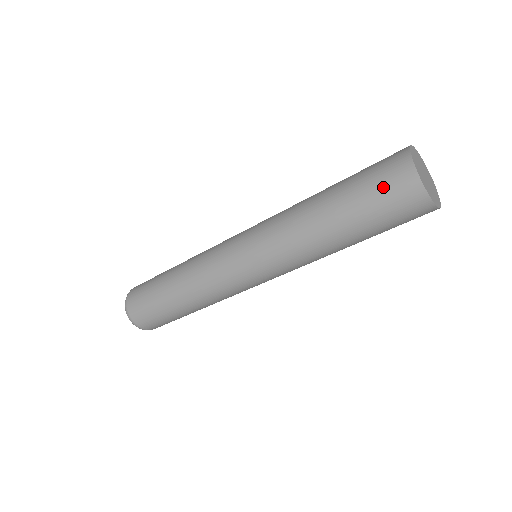
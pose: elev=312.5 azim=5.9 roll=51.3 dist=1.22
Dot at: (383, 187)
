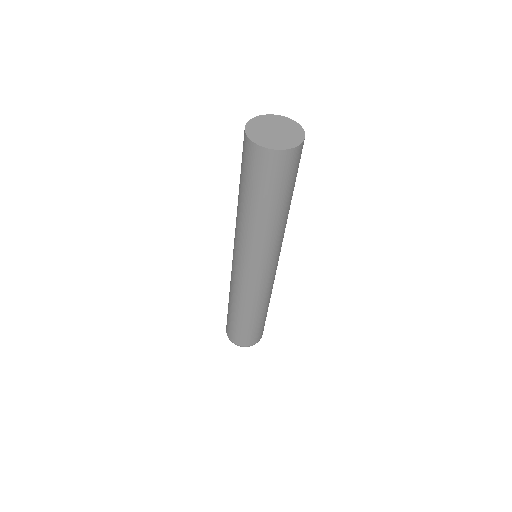
Dot at: (261, 173)
